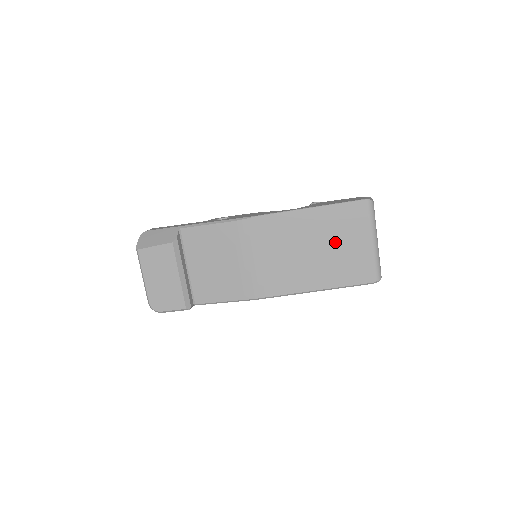
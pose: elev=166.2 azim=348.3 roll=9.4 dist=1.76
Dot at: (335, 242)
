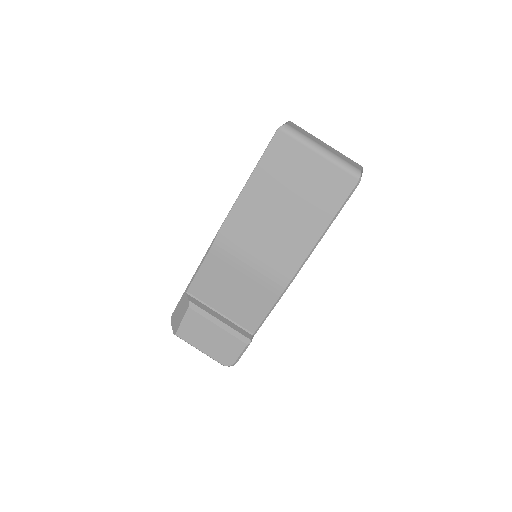
Dot at: (293, 186)
